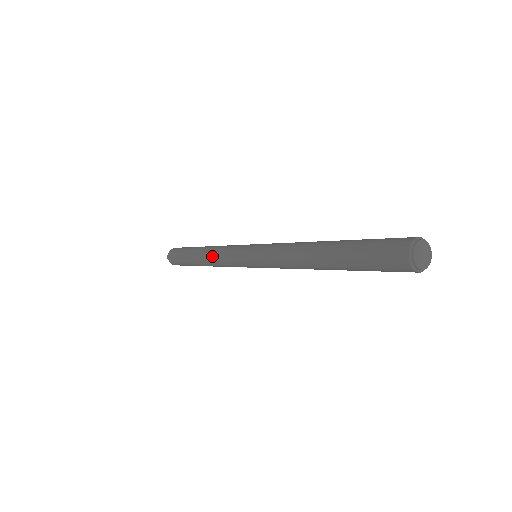
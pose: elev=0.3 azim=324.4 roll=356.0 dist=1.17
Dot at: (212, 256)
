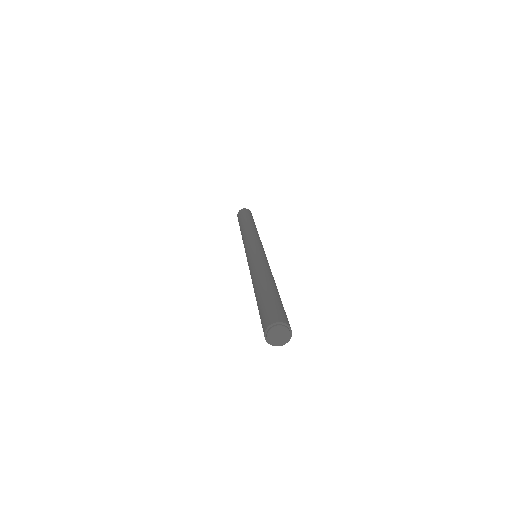
Dot at: occluded
